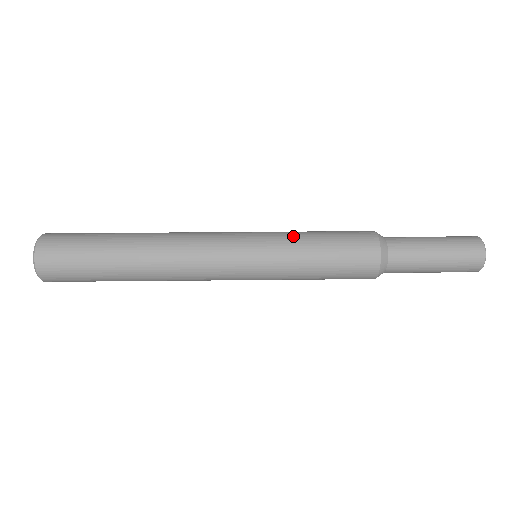
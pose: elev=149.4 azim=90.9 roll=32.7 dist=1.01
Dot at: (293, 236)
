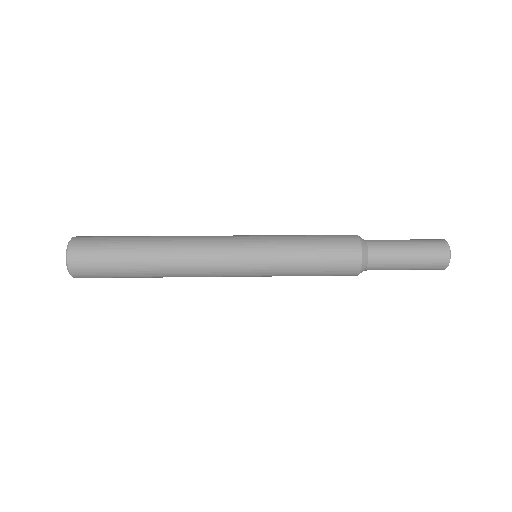
Dot at: occluded
